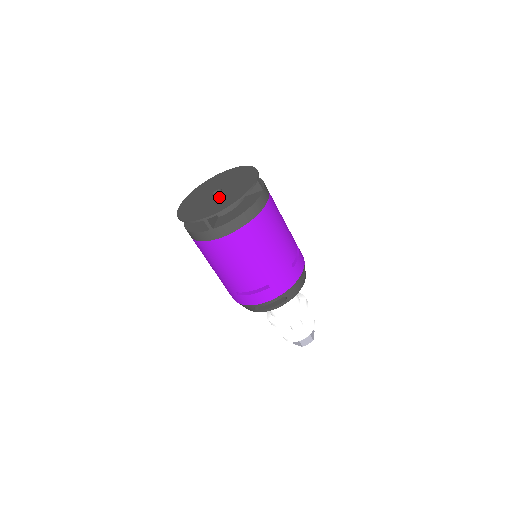
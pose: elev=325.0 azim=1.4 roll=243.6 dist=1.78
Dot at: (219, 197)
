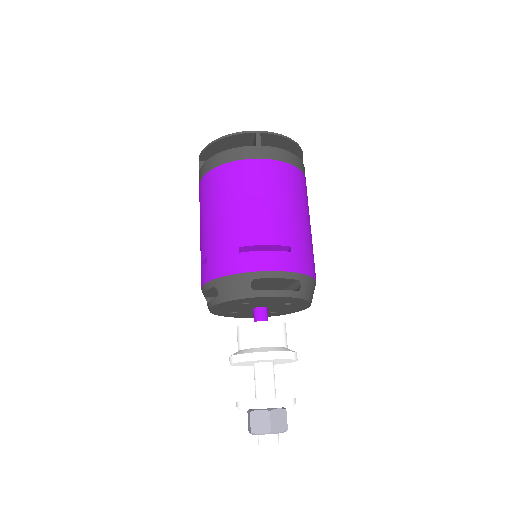
Dot at: occluded
